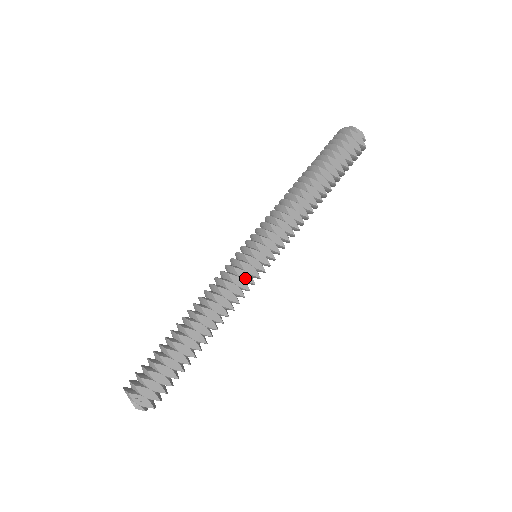
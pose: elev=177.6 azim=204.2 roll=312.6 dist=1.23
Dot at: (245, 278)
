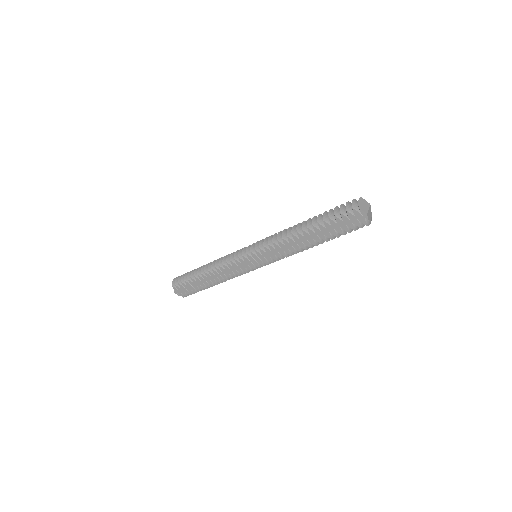
Dot at: (241, 267)
